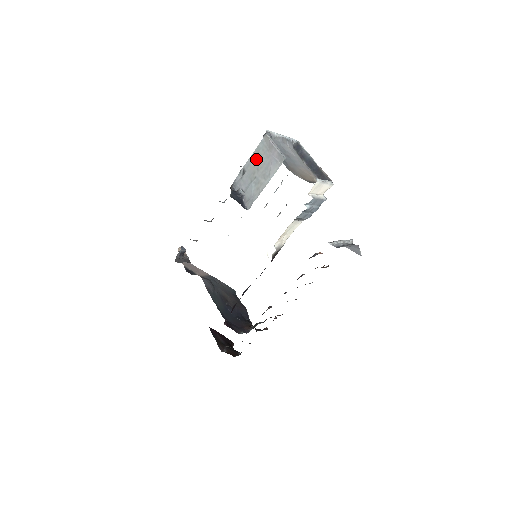
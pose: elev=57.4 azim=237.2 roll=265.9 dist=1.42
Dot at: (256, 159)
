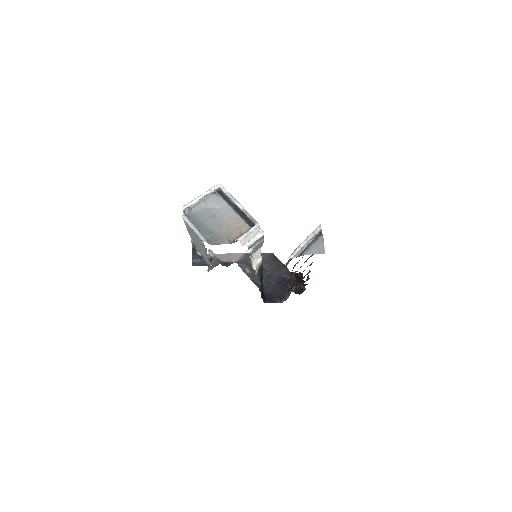
Dot at: (190, 233)
